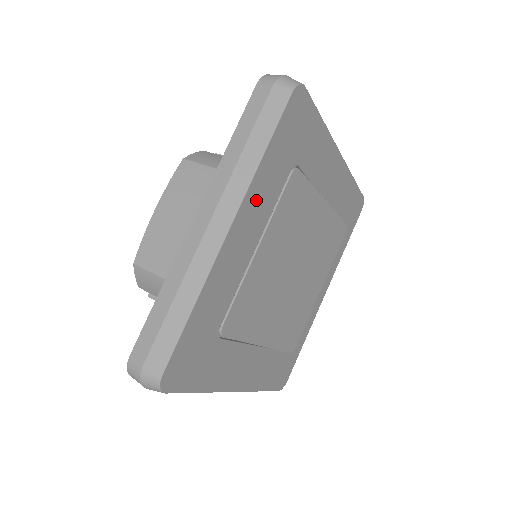
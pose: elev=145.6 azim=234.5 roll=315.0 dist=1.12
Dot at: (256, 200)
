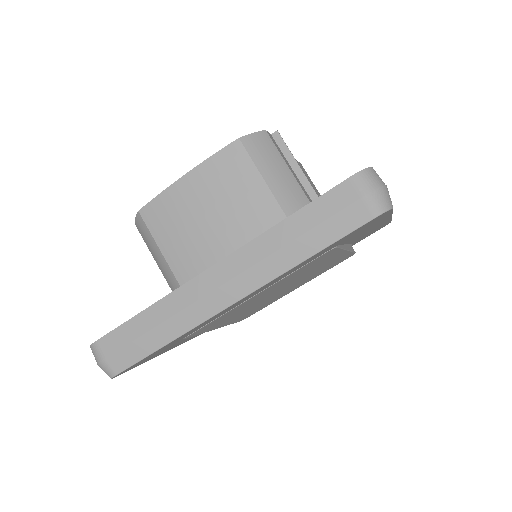
Dot at: (275, 280)
